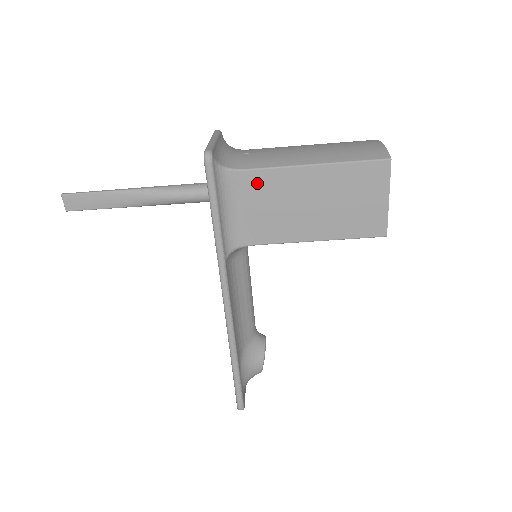
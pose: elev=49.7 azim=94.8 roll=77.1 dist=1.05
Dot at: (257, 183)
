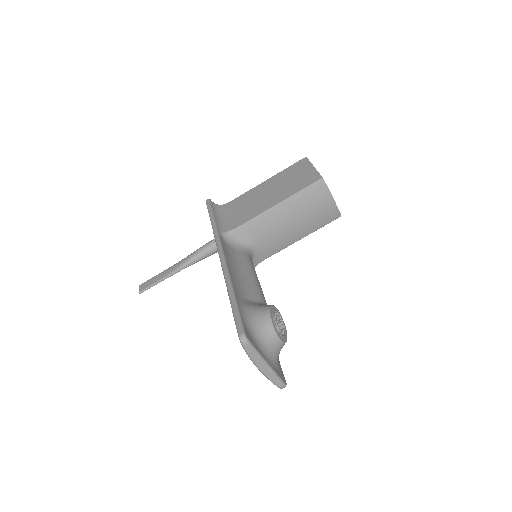
Dot at: (237, 202)
